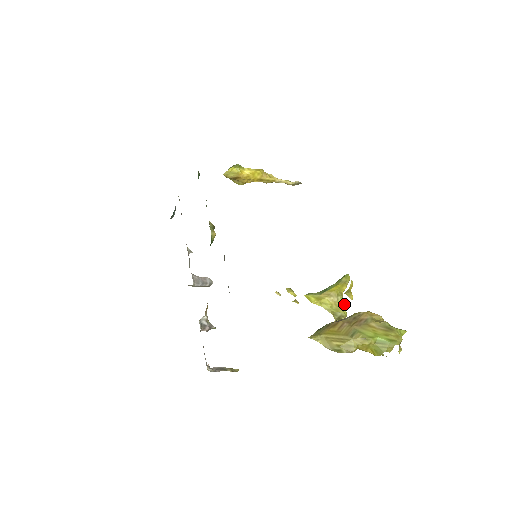
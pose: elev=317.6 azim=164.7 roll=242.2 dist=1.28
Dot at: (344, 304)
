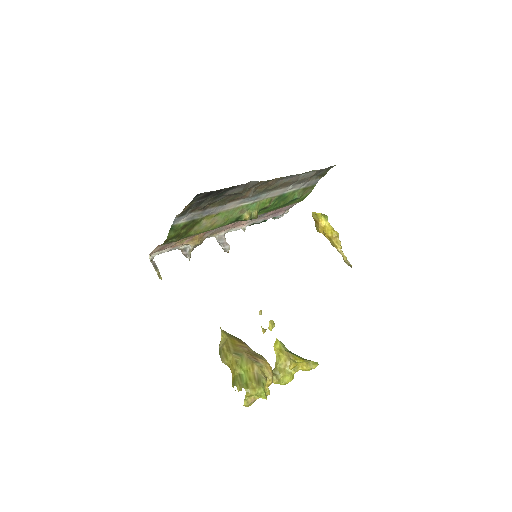
Dot at: (292, 377)
